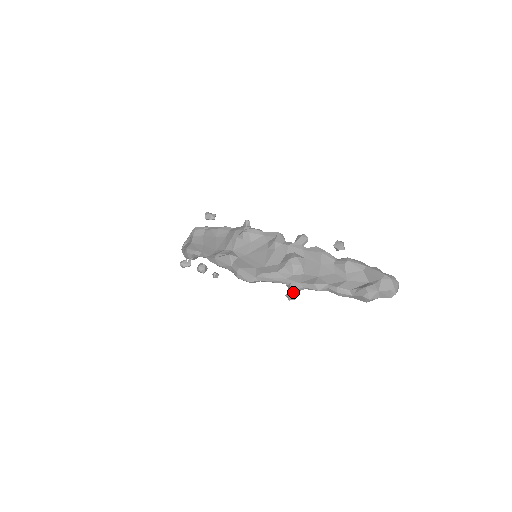
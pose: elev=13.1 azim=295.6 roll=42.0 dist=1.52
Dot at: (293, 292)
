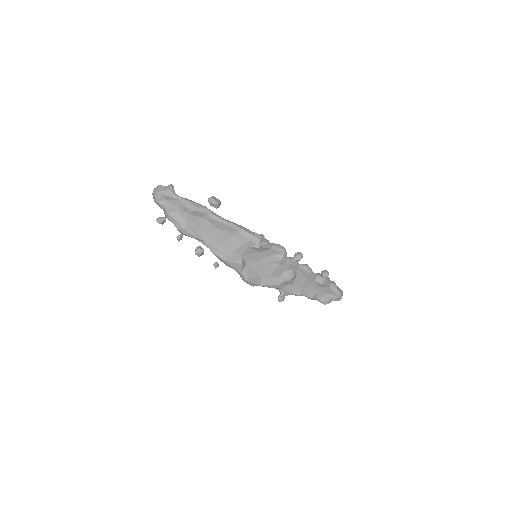
Dot at: (284, 298)
